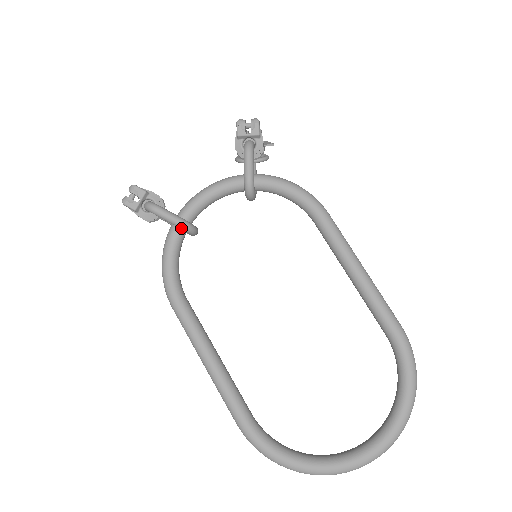
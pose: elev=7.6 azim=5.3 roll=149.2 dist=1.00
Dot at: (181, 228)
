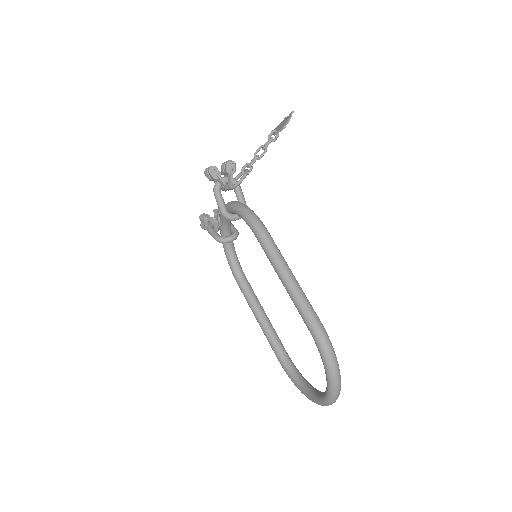
Dot at: (220, 242)
